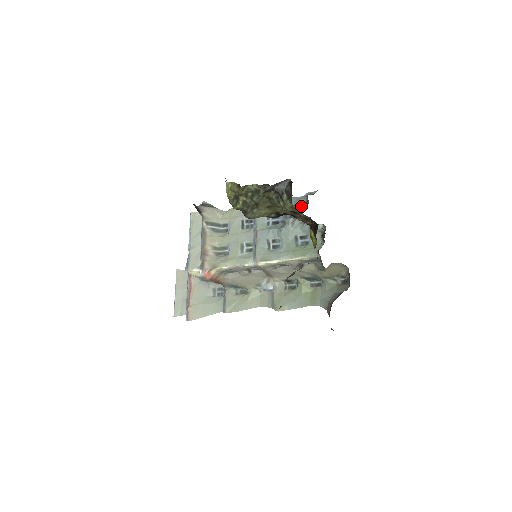
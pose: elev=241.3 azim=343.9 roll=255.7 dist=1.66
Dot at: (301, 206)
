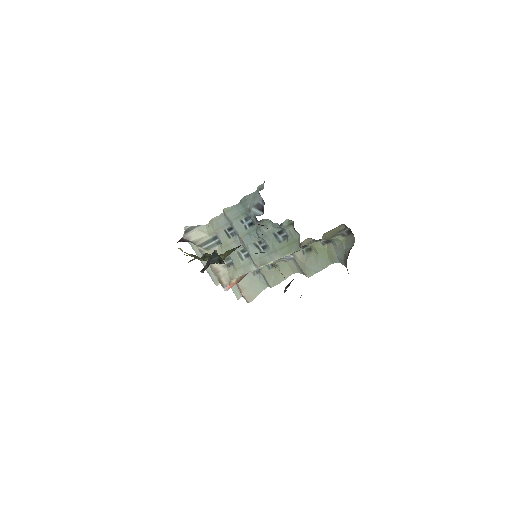
Dot at: (260, 203)
